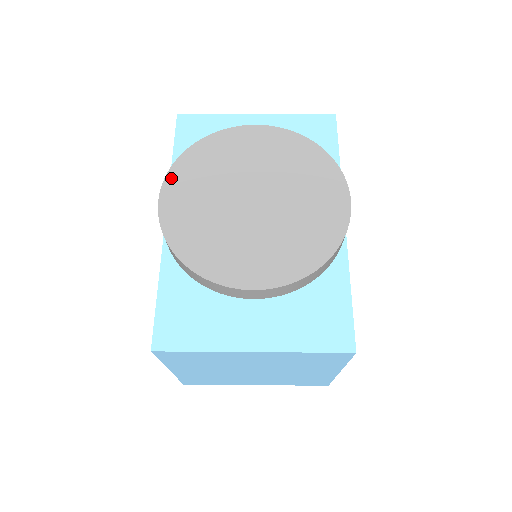
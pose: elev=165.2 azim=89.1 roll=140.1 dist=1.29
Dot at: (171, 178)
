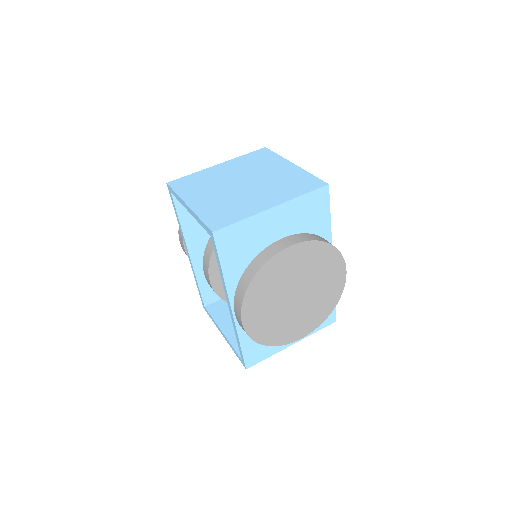
Dot at: (245, 308)
